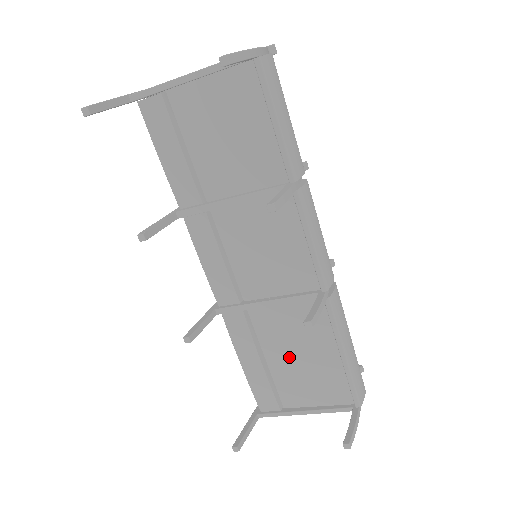
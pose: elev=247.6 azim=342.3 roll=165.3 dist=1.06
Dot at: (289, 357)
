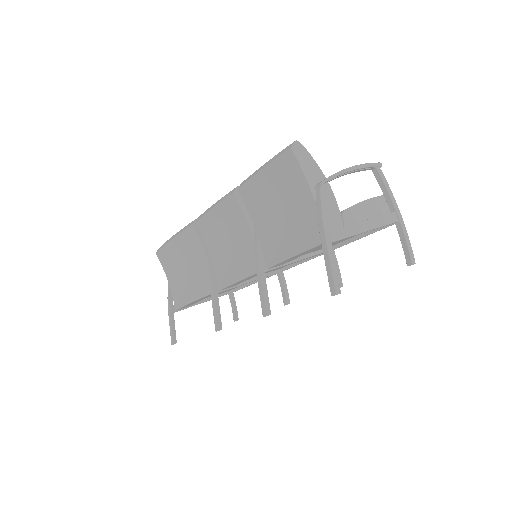
Dot at: occluded
